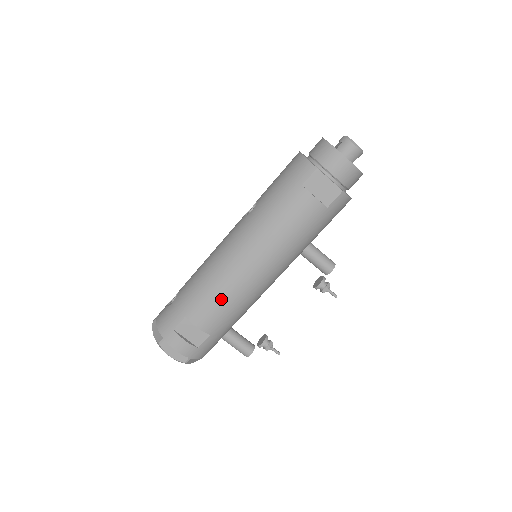
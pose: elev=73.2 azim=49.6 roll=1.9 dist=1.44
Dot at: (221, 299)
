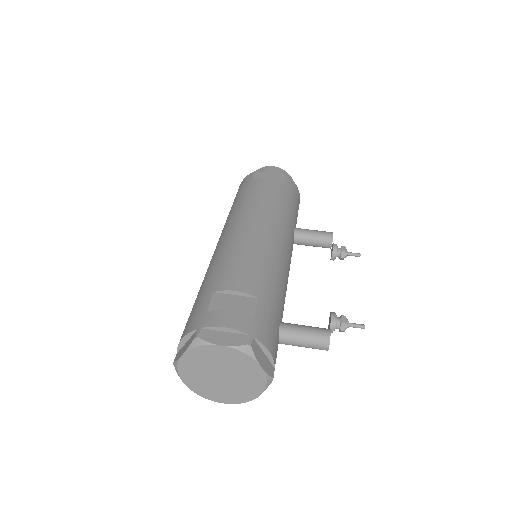
Dot at: (244, 257)
